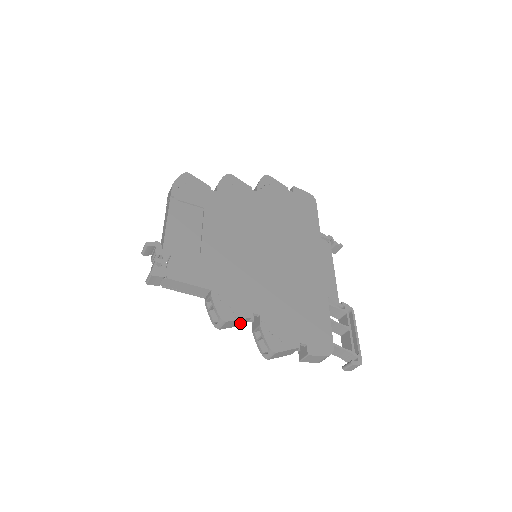
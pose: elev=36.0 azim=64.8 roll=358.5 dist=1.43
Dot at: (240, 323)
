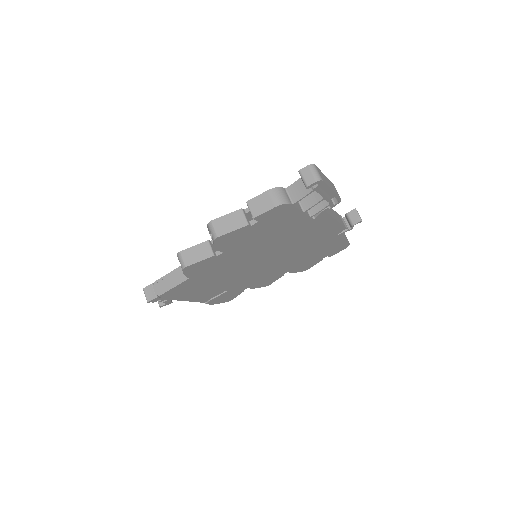
Dot at: (203, 253)
